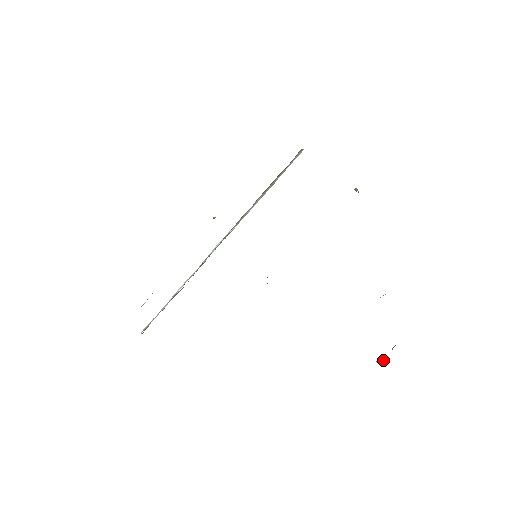
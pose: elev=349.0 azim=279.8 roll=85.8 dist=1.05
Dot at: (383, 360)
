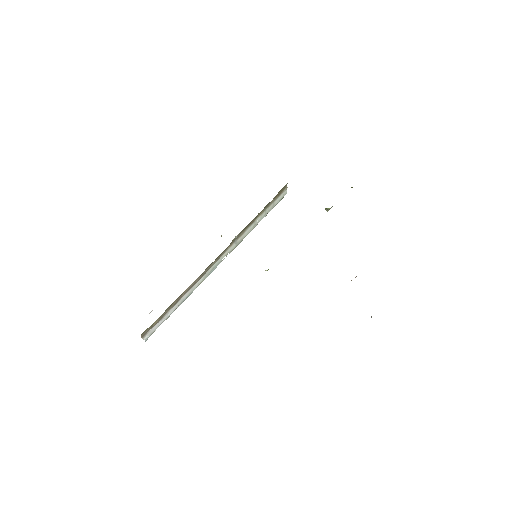
Dot at: occluded
